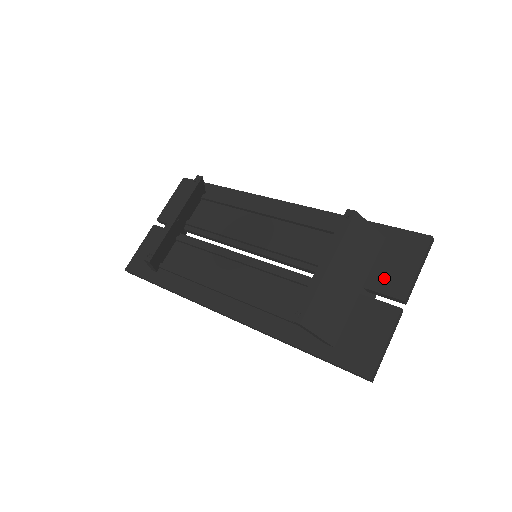
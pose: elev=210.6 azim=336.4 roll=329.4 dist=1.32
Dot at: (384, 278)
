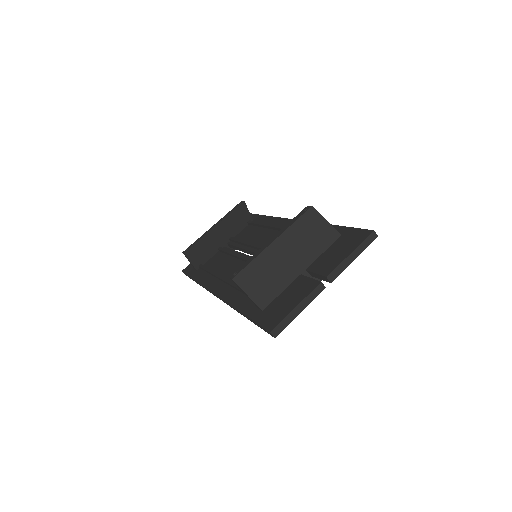
Dot at: (323, 262)
